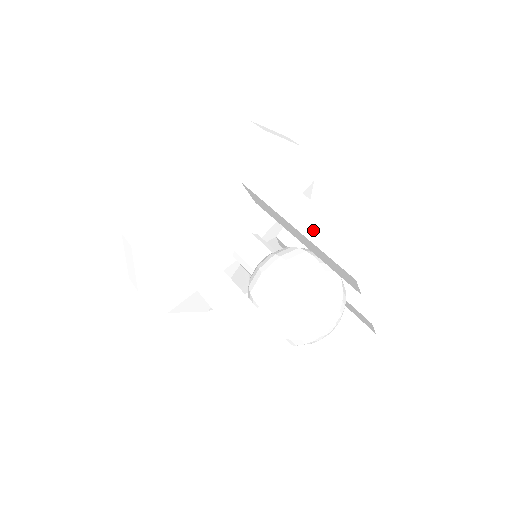
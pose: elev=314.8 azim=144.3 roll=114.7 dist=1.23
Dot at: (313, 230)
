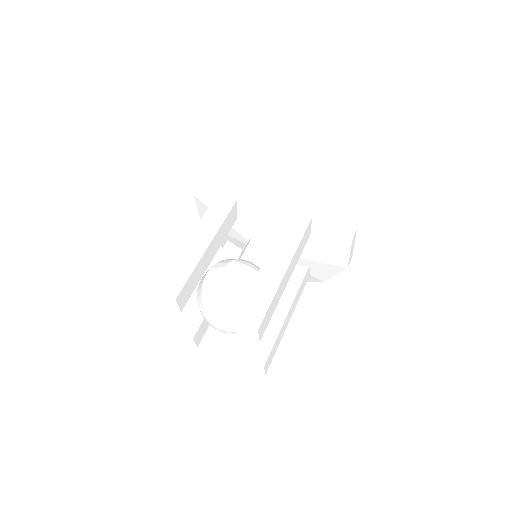
Dot at: (264, 278)
